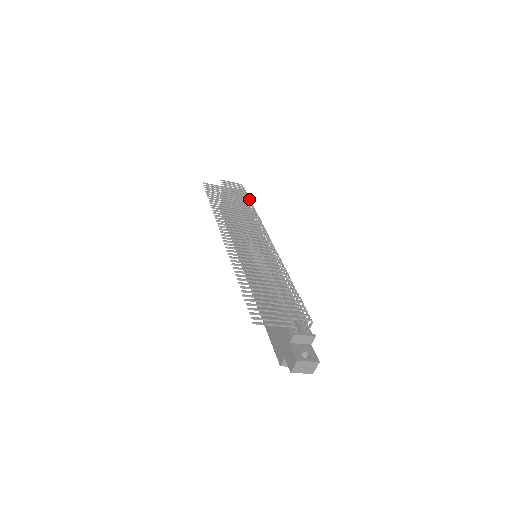
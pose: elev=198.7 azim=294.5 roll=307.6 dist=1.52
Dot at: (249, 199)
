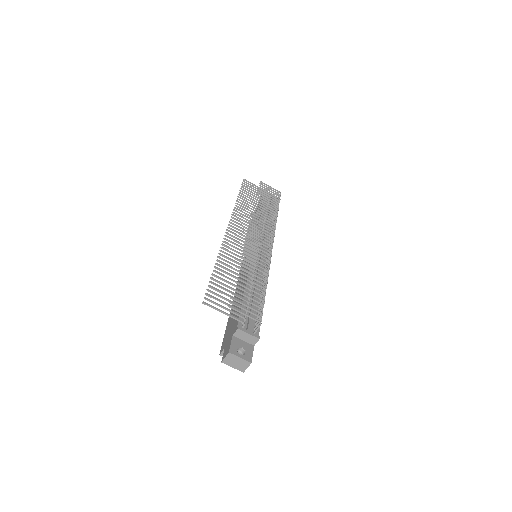
Dot at: (277, 206)
